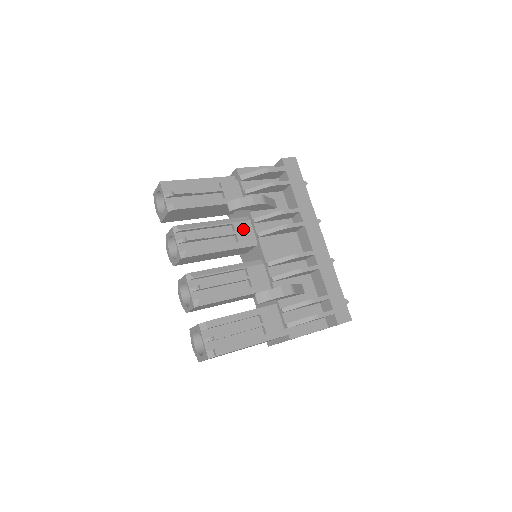
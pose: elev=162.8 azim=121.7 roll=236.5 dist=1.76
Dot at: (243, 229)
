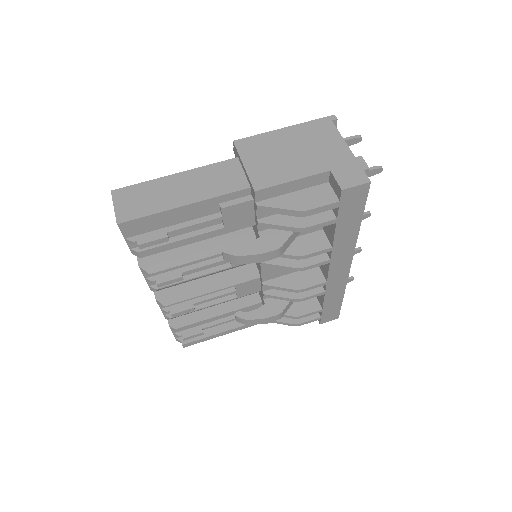
Dot at: occluded
